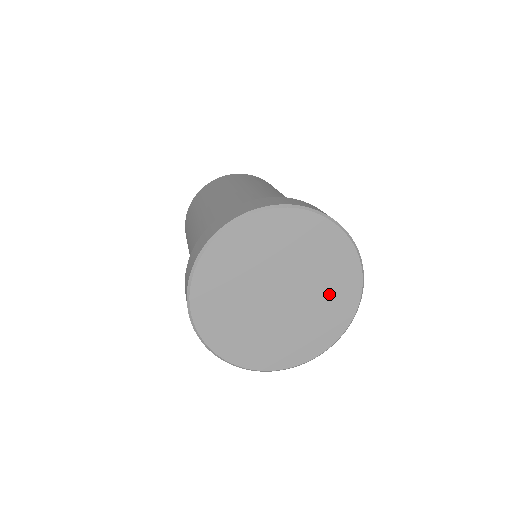
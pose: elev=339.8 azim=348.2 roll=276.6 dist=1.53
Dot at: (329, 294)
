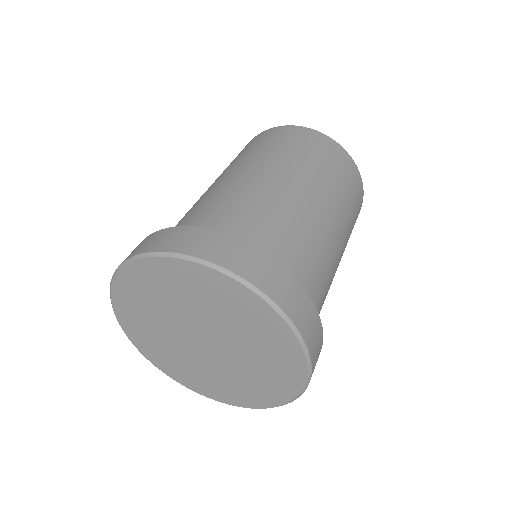
Dot at: (252, 380)
